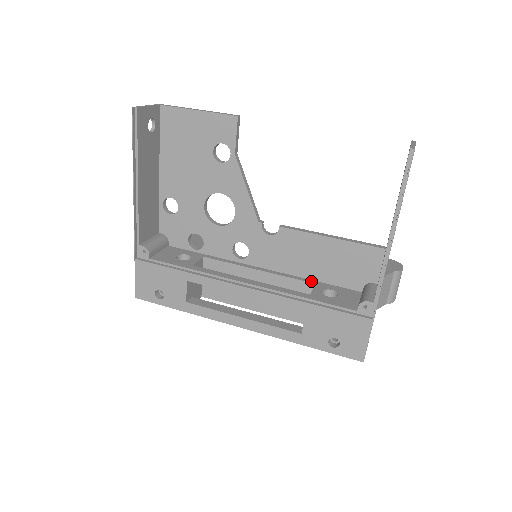
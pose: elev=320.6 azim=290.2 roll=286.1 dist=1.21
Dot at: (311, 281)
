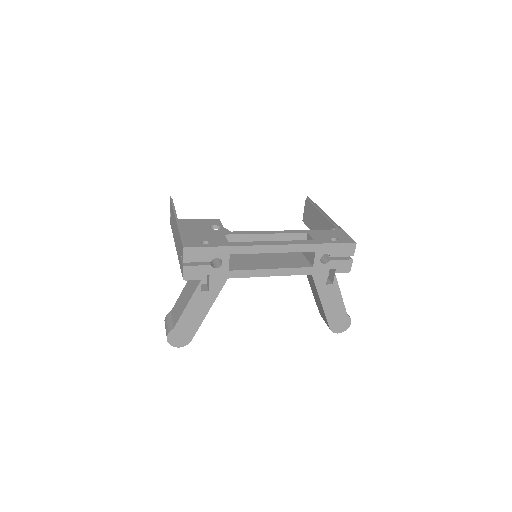
Dot at: (297, 253)
